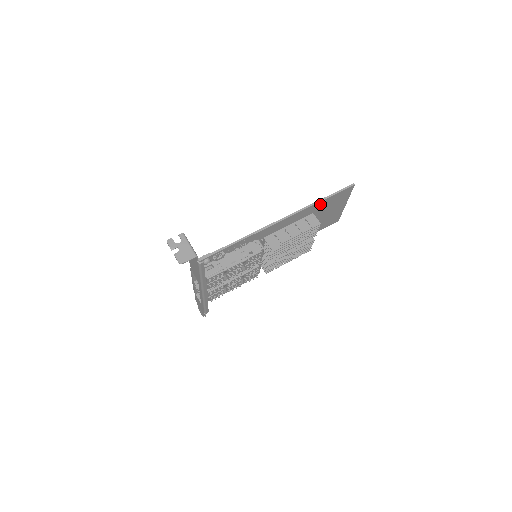
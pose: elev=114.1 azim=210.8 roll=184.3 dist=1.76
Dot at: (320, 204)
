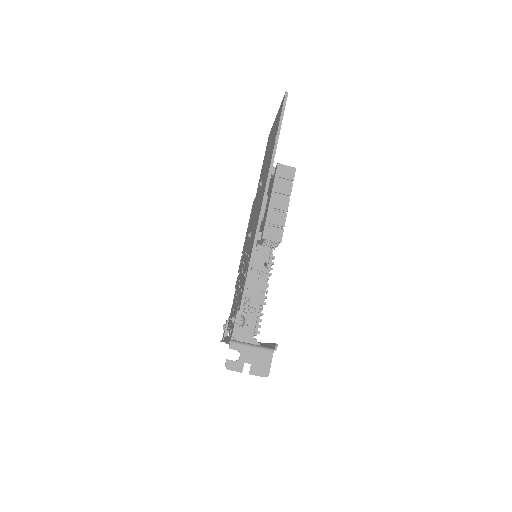
Dot at: occluded
